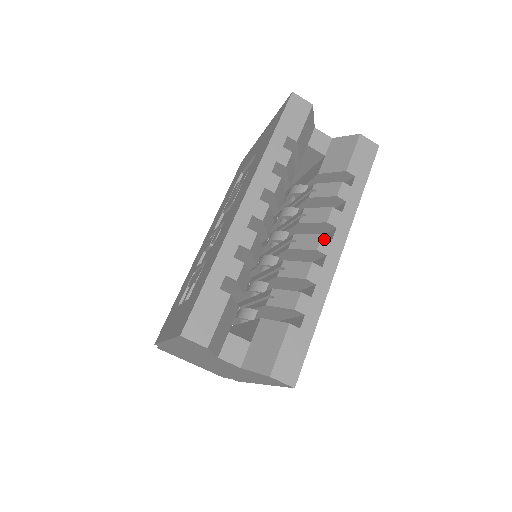
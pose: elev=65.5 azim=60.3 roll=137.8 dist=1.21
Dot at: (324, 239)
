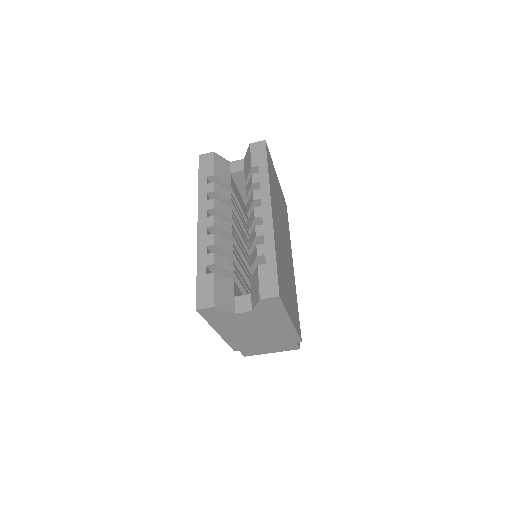
Dot at: (256, 210)
